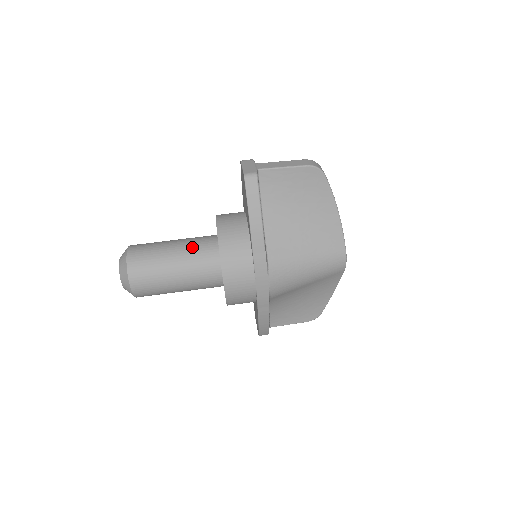
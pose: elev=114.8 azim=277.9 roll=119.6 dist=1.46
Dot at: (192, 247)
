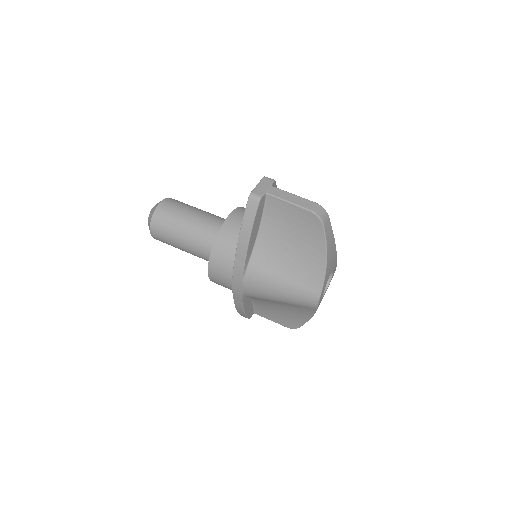
Dot at: (205, 225)
